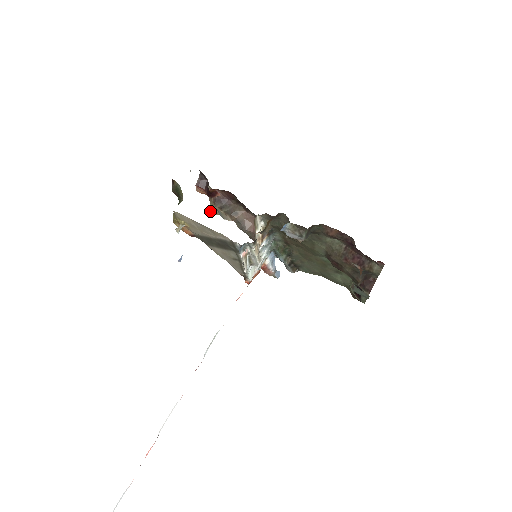
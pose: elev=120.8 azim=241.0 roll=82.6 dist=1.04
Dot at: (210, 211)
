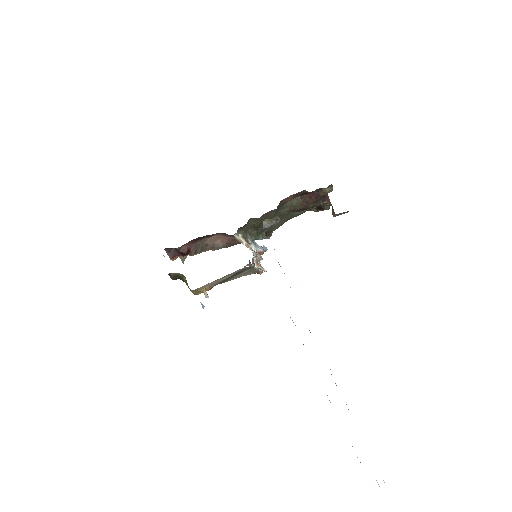
Dot at: (181, 260)
